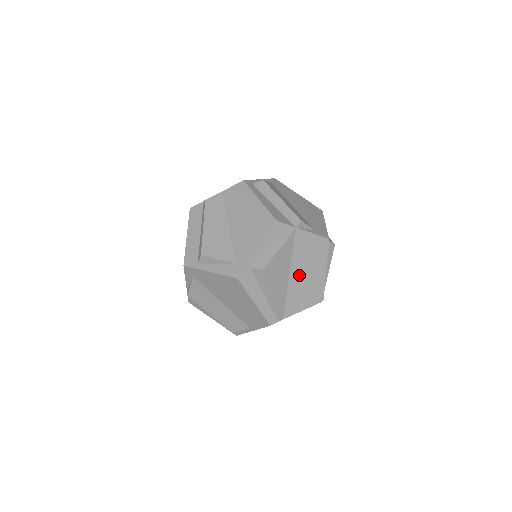
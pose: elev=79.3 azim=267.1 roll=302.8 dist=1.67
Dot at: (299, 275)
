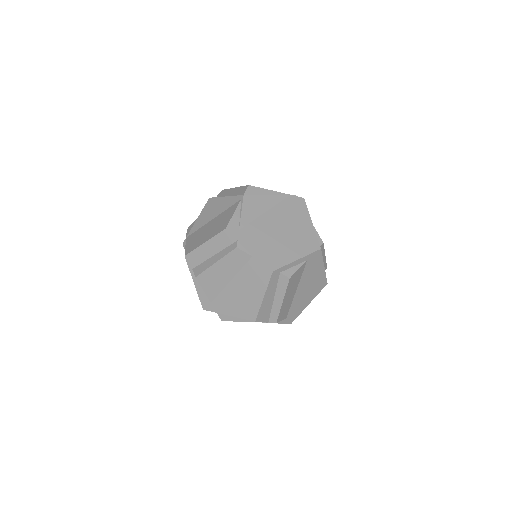
Dot at: occluded
